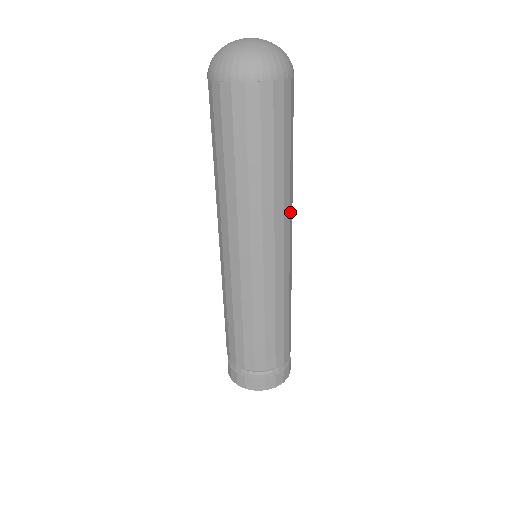
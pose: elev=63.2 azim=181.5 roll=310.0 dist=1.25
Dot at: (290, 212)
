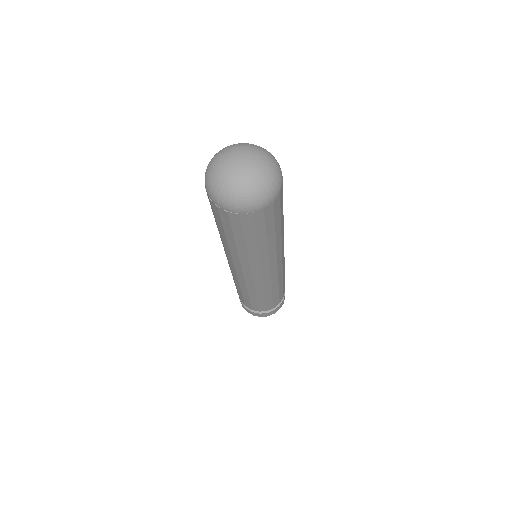
Dot at: (277, 254)
